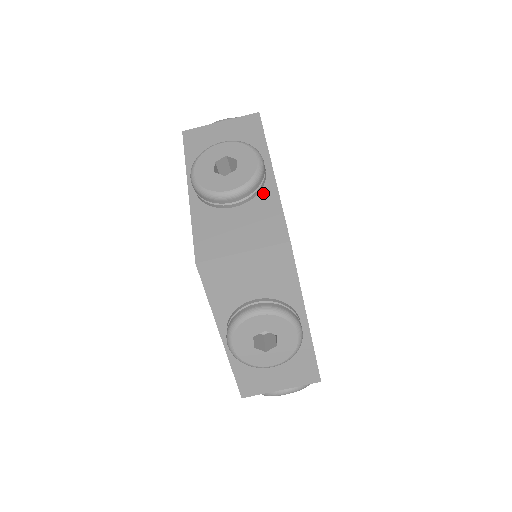
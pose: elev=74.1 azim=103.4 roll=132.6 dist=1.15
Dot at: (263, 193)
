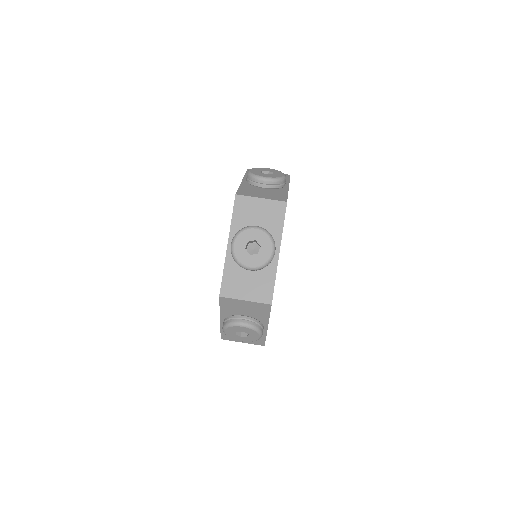
Dot at: (280, 190)
